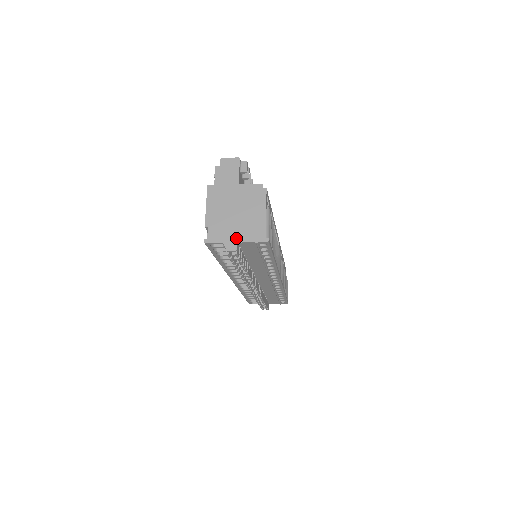
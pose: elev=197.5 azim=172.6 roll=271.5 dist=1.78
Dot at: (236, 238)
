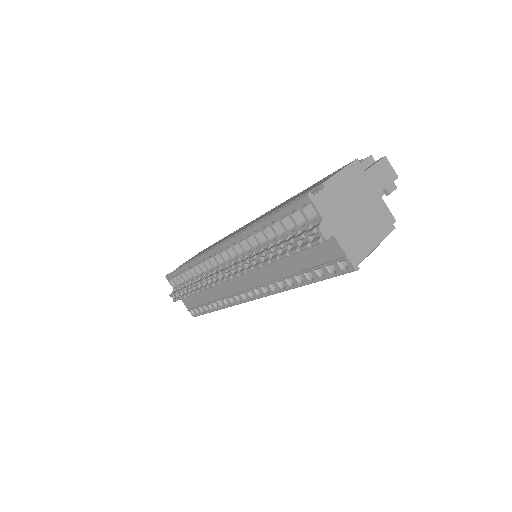
Dot at: (336, 230)
